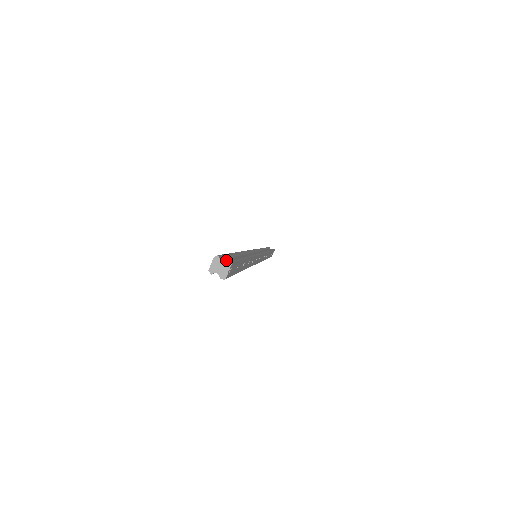
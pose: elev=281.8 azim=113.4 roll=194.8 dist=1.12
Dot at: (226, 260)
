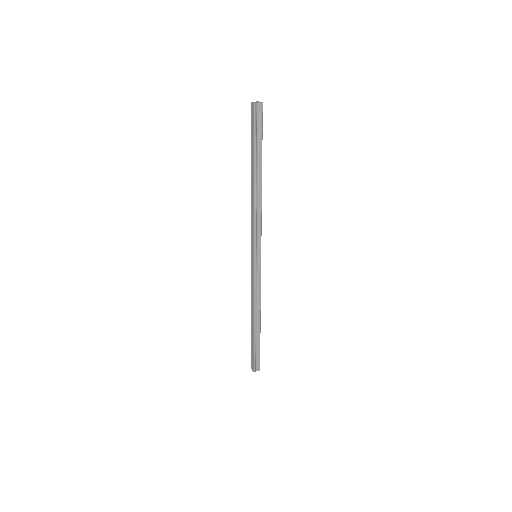
Dot at: (256, 102)
